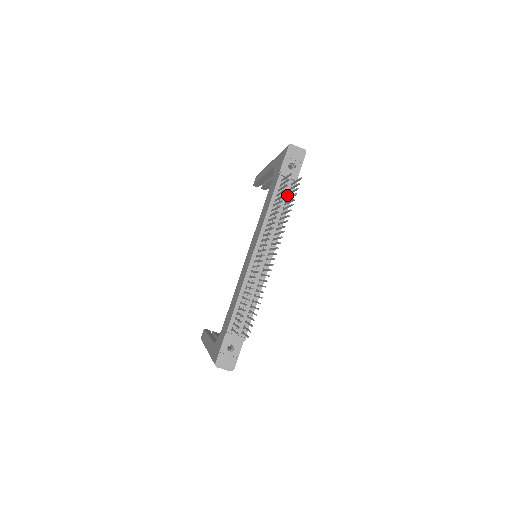
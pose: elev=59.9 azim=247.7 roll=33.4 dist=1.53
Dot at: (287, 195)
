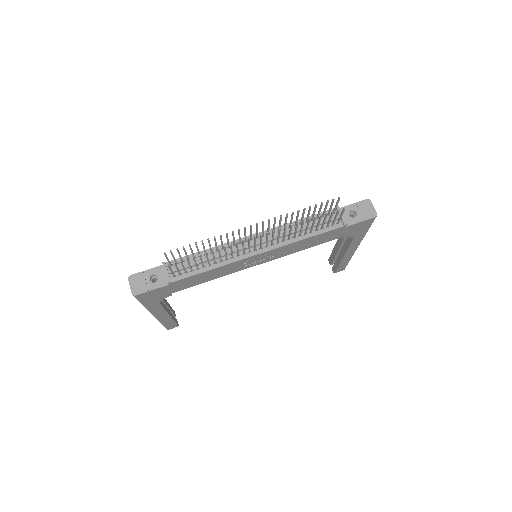
Dot at: (325, 226)
